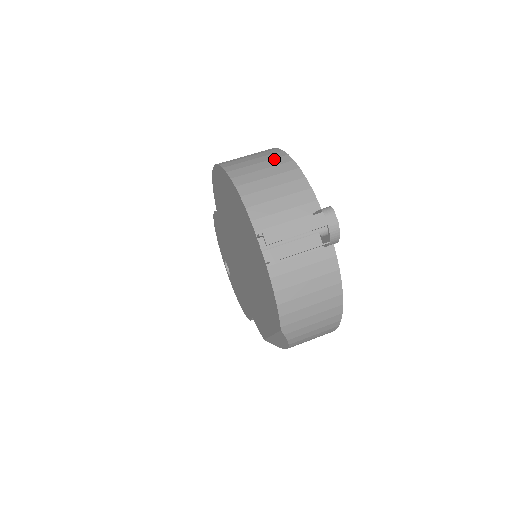
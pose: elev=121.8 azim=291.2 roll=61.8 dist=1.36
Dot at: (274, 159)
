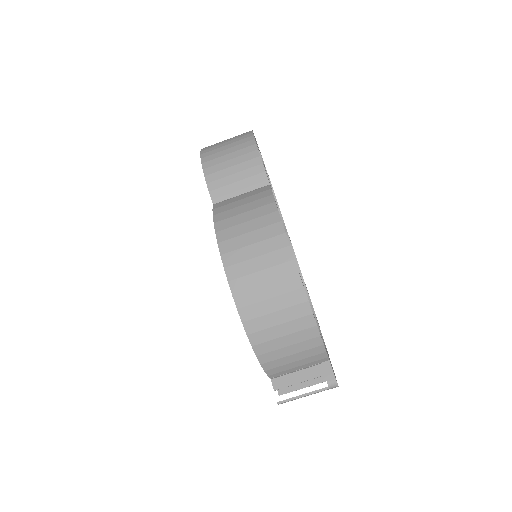
Dot at: (297, 321)
